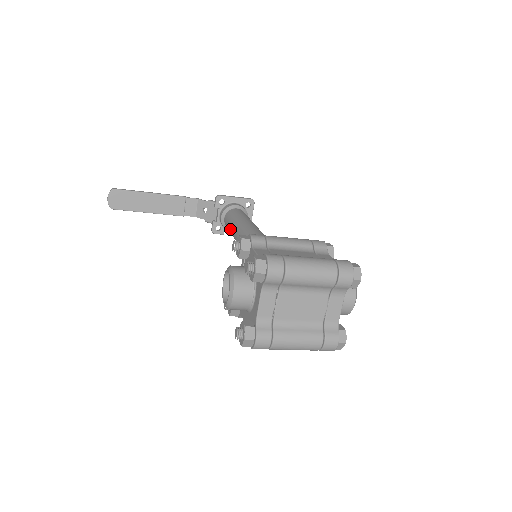
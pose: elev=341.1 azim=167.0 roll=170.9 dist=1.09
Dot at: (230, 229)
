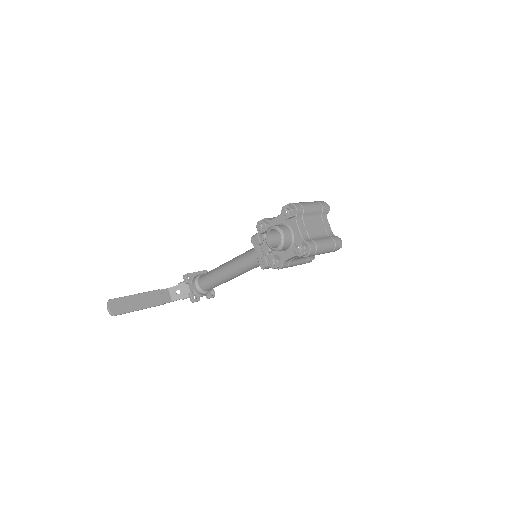
Dot at: (213, 278)
